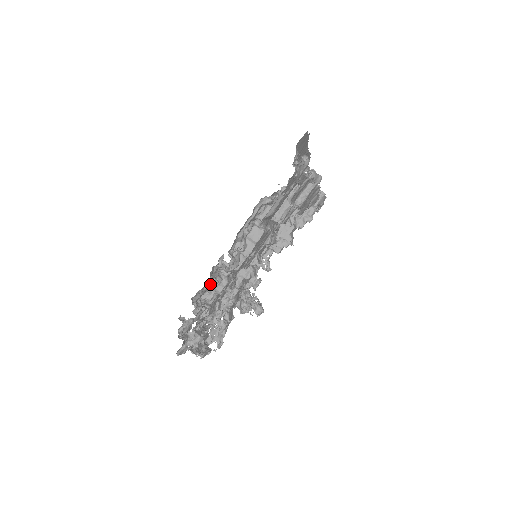
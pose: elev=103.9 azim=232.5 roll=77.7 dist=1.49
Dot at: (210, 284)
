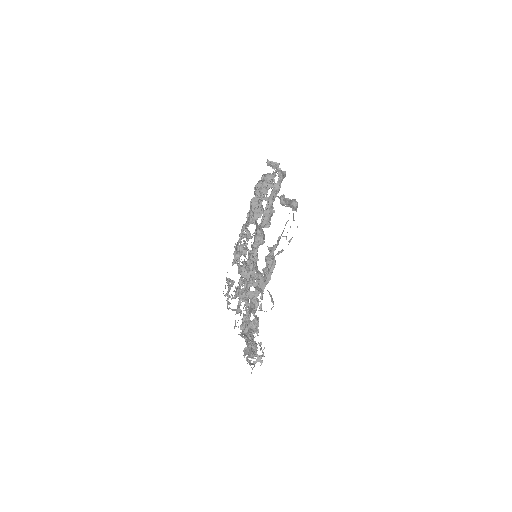
Dot at: occluded
